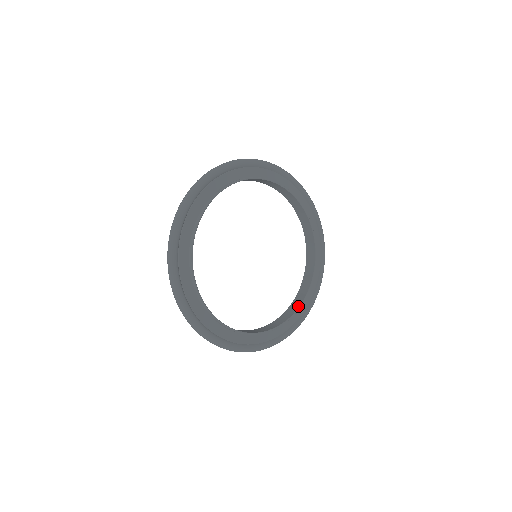
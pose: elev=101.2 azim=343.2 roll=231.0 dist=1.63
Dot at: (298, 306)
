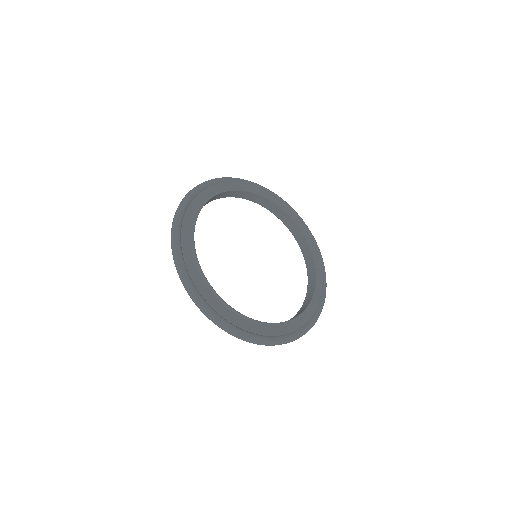
Dot at: (309, 249)
